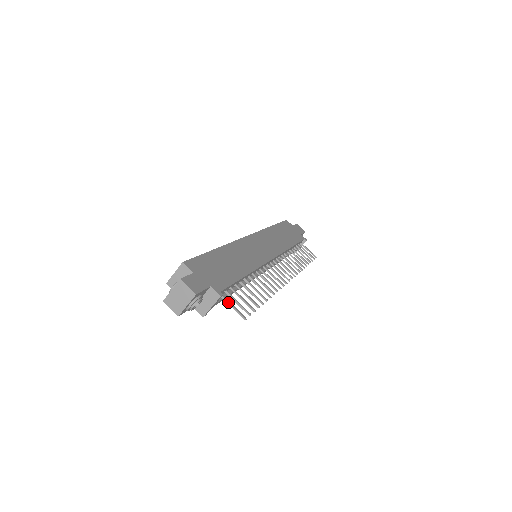
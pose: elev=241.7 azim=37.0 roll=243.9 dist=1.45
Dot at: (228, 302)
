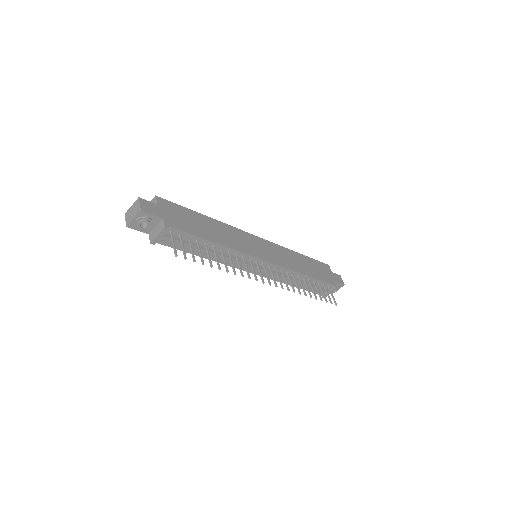
Dot at: (172, 239)
